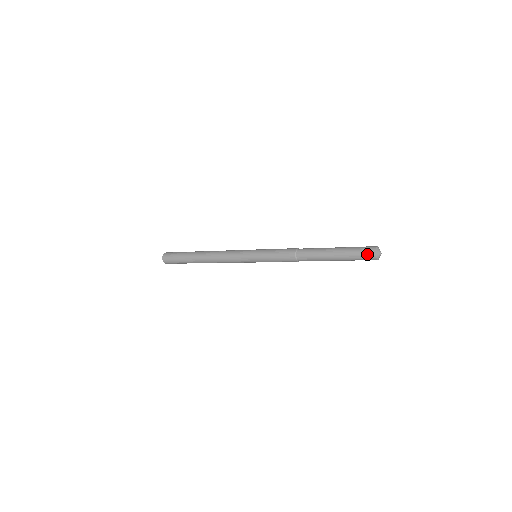
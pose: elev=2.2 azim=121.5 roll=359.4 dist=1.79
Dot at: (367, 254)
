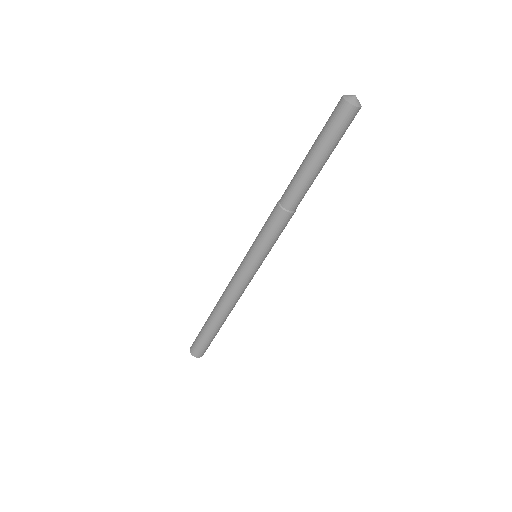
Dot at: (339, 113)
